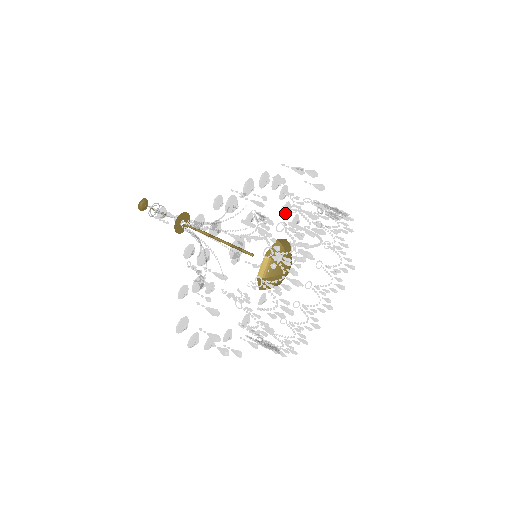
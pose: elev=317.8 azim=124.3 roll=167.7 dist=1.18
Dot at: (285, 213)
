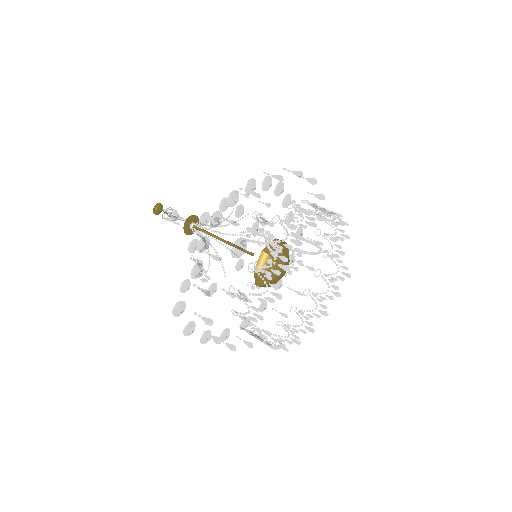
Dot at: occluded
